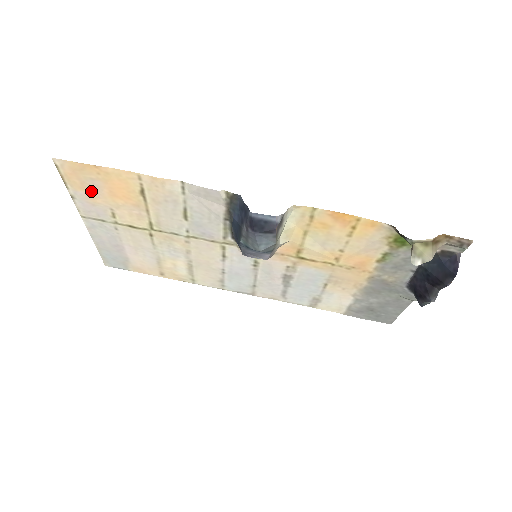
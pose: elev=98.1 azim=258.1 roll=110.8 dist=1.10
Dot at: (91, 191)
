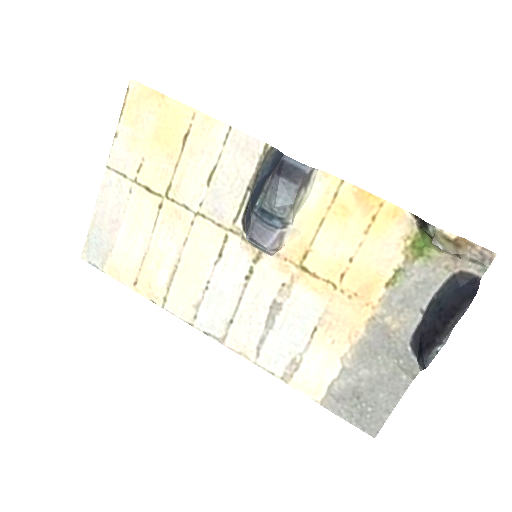
Dot at: (139, 129)
